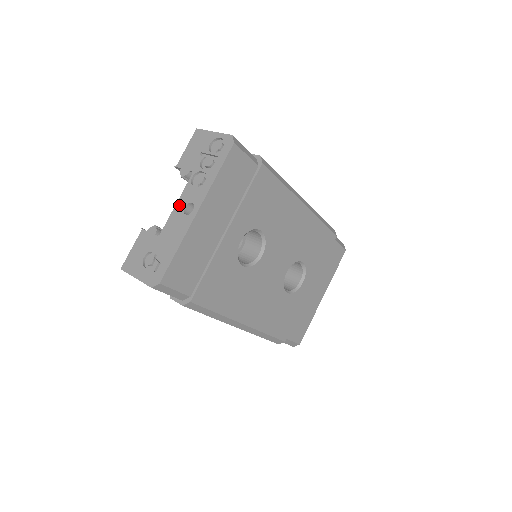
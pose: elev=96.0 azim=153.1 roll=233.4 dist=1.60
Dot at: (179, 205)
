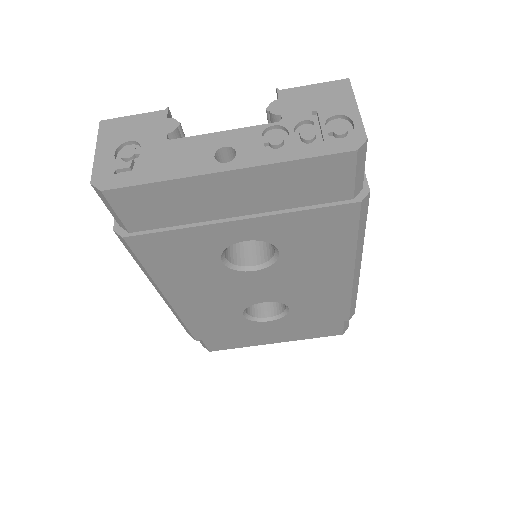
Dot at: (224, 136)
